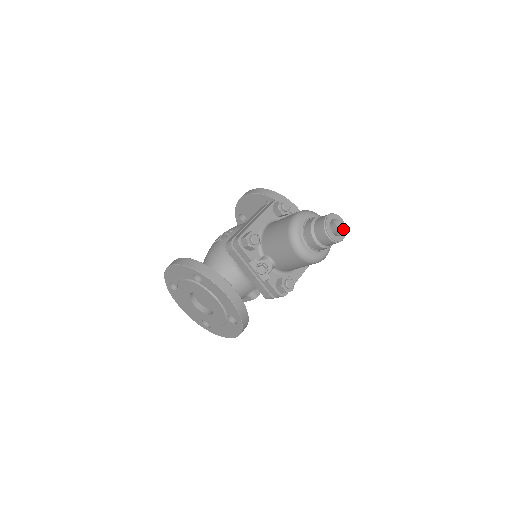
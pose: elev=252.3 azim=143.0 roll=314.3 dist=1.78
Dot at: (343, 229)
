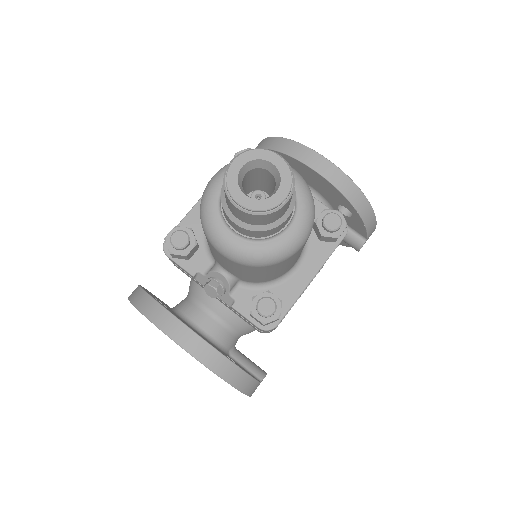
Dot at: (281, 178)
